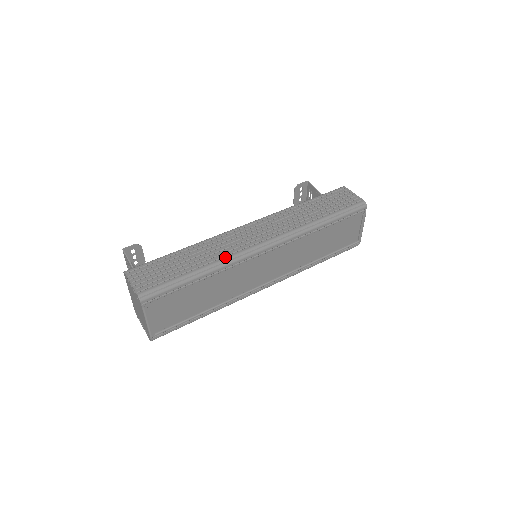
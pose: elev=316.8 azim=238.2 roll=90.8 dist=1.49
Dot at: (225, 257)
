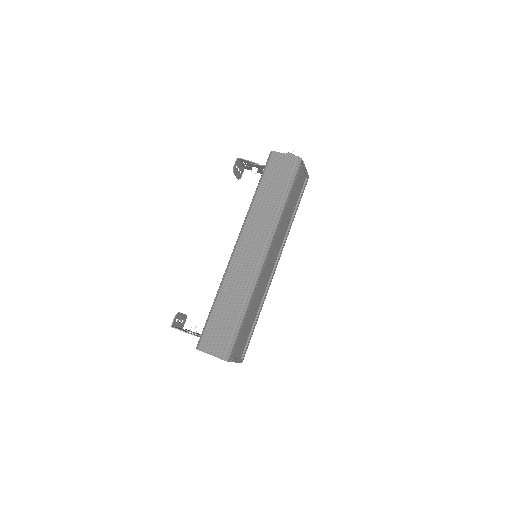
Dot at: (248, 288)
